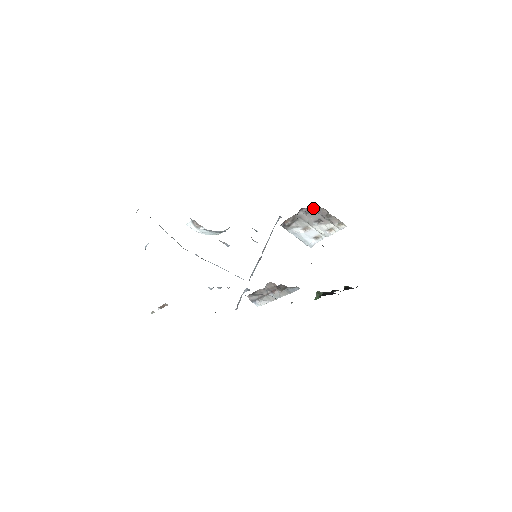
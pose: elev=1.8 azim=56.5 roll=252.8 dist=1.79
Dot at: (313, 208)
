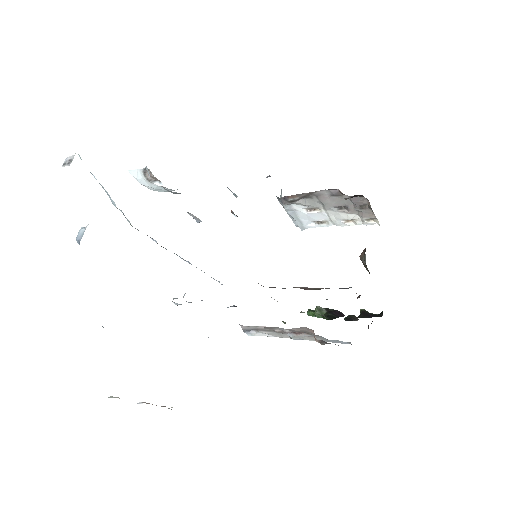
Dot at: (354, 196)
